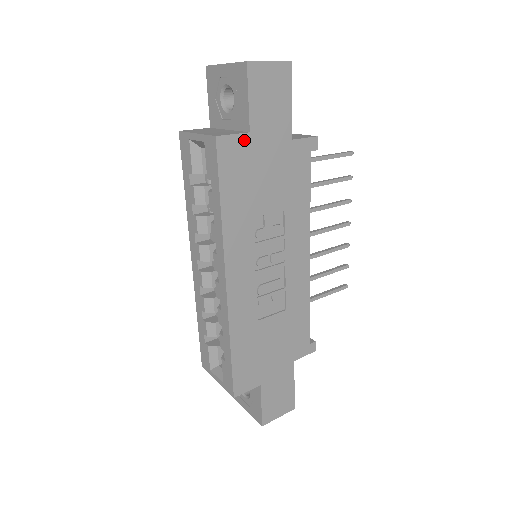
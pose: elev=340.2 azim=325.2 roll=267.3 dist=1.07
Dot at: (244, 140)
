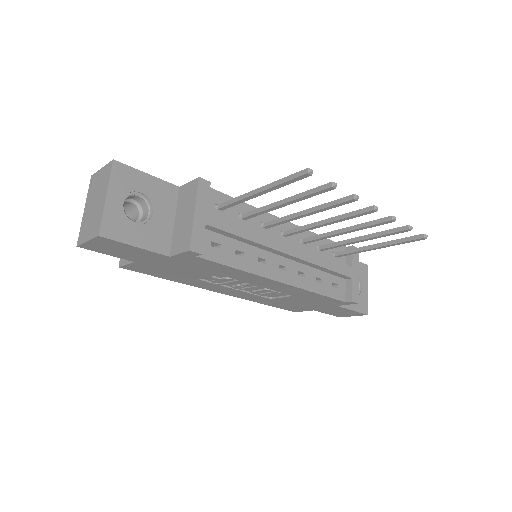
Dot at: (137, 264)
